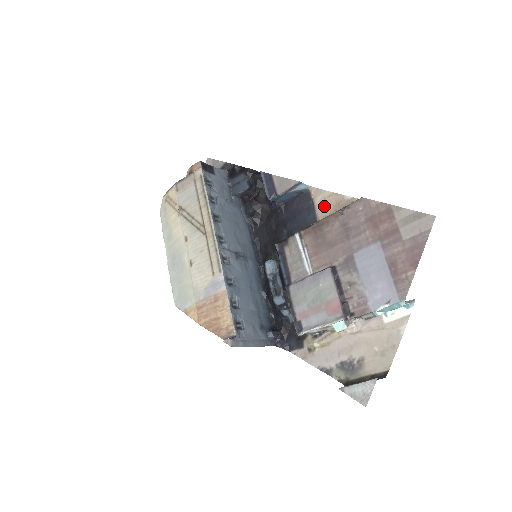
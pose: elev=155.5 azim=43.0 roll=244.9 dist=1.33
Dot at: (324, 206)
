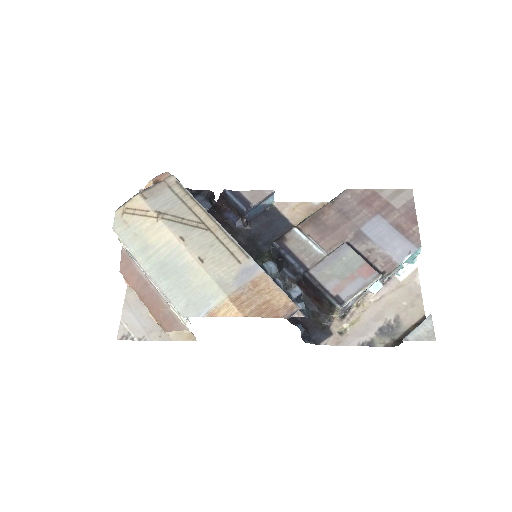
Dot at: (296, 214)
